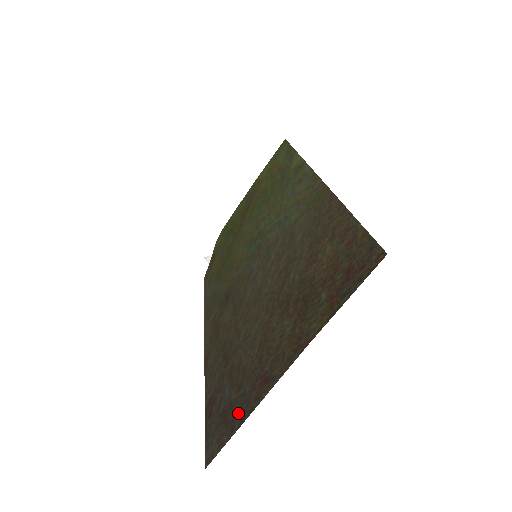
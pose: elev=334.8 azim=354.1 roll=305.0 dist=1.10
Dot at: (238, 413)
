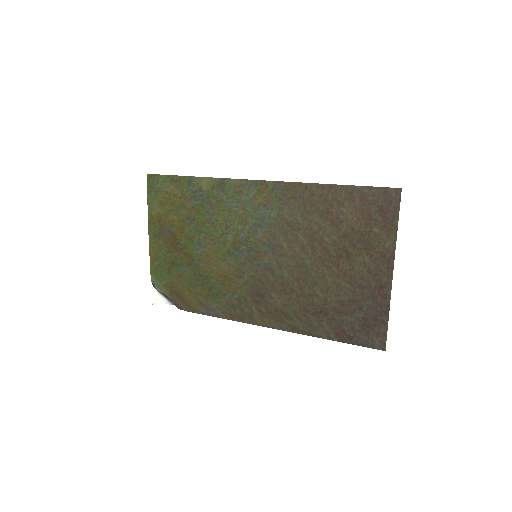
Dot at: (378, 315)
